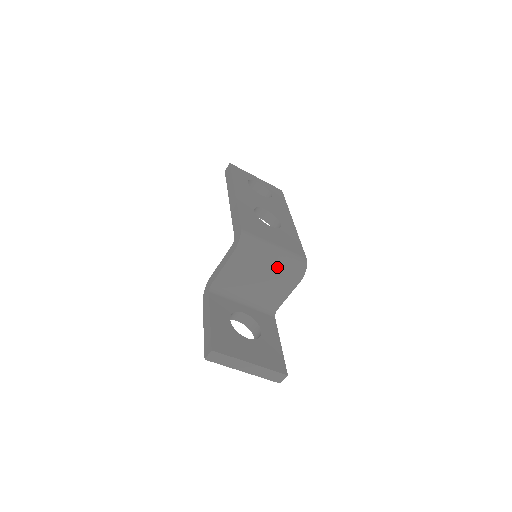
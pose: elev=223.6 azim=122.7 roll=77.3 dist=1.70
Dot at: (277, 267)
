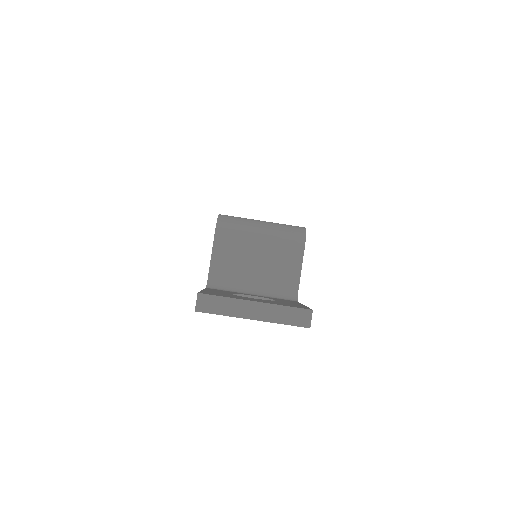
Dot at: (270, 236)
